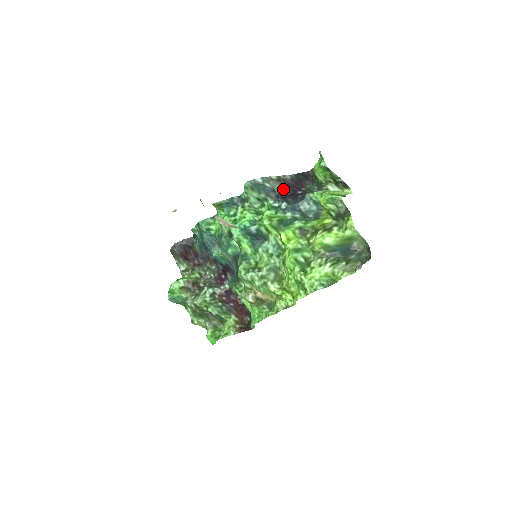
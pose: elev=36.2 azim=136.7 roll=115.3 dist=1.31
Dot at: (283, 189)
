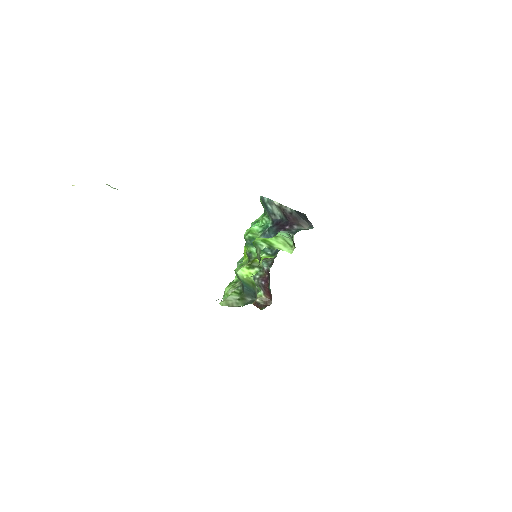
Dot at: (282, 217)
